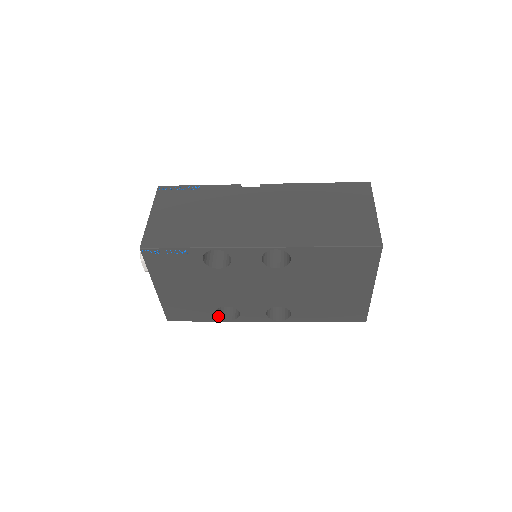
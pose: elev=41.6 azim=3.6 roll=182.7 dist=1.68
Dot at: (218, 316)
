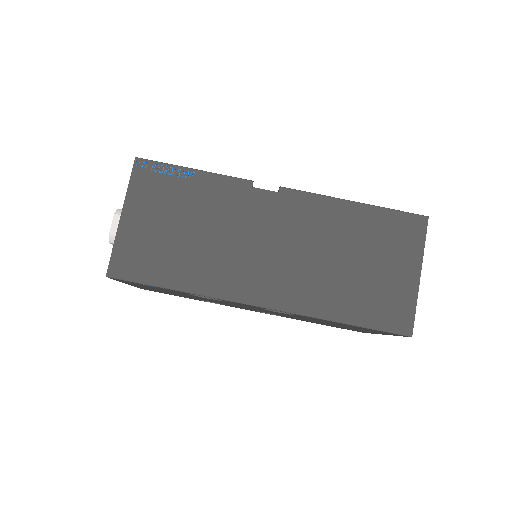
Dot at: occluded
